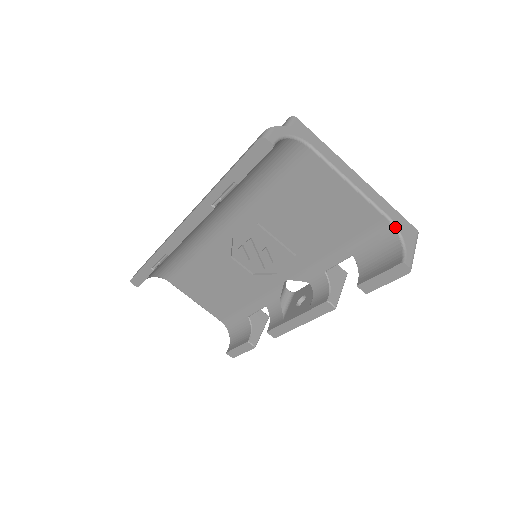
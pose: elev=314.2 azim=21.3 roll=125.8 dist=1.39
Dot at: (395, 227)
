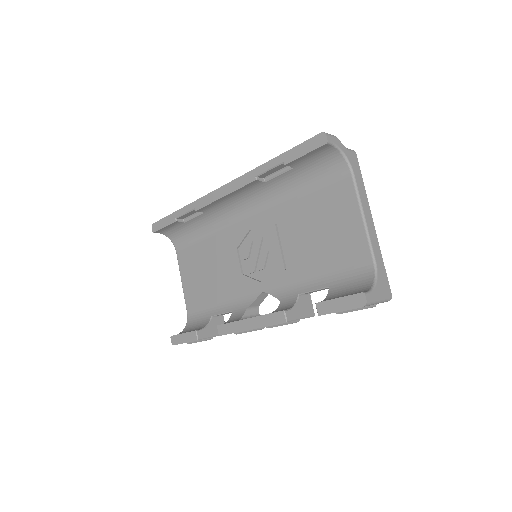
Dot at: (376, 273)
